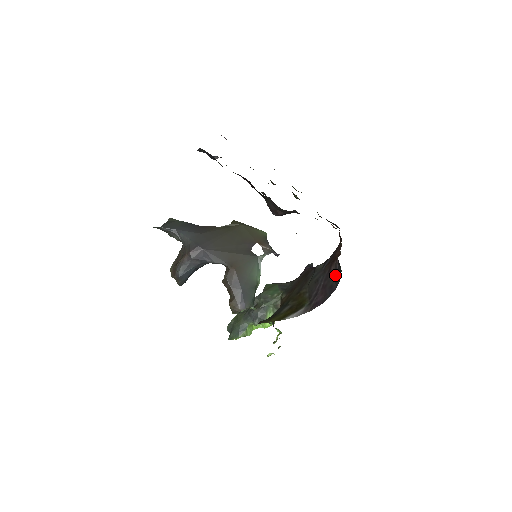
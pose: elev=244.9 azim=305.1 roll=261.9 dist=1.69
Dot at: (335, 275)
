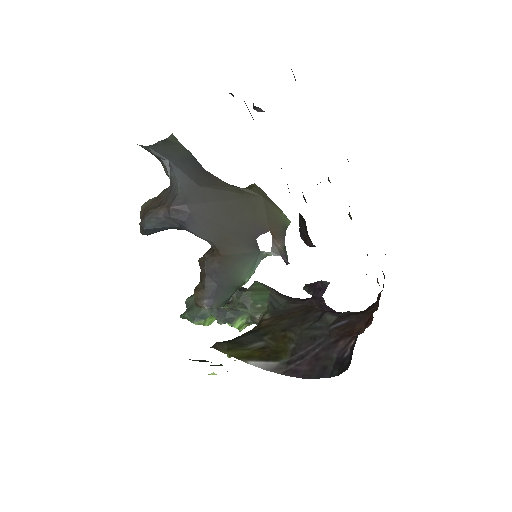
Dot at: (338, 359)
